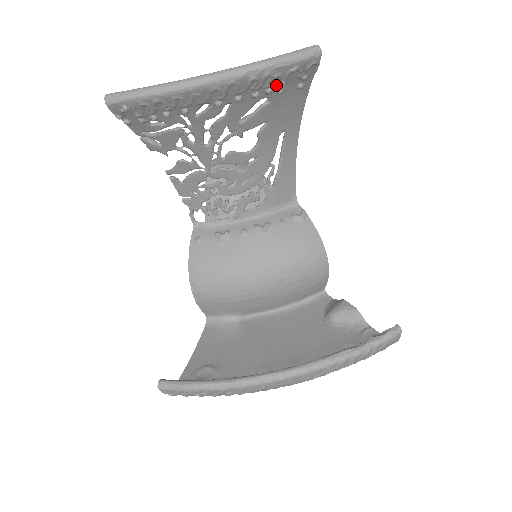
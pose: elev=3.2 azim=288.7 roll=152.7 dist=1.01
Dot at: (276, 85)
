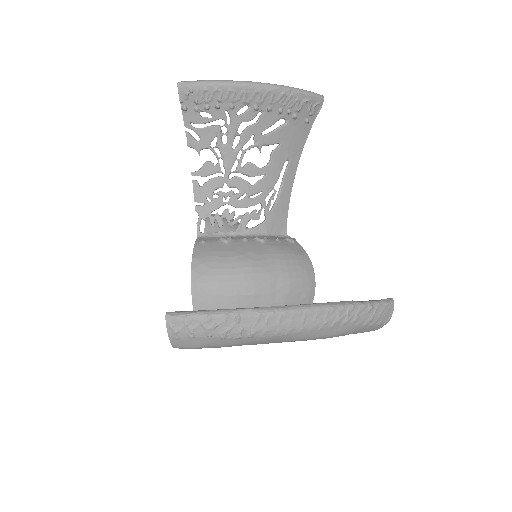
Dot at: (294, 109)
